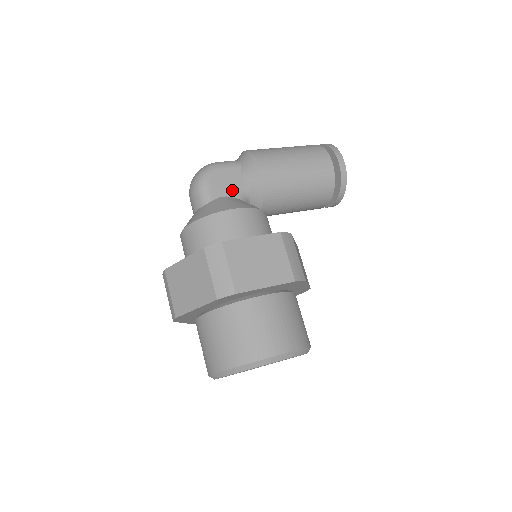
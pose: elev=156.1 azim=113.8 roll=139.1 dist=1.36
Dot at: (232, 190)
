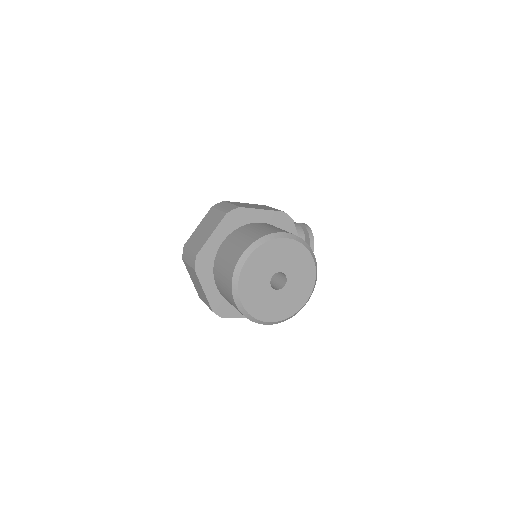
Dot at: occluded
